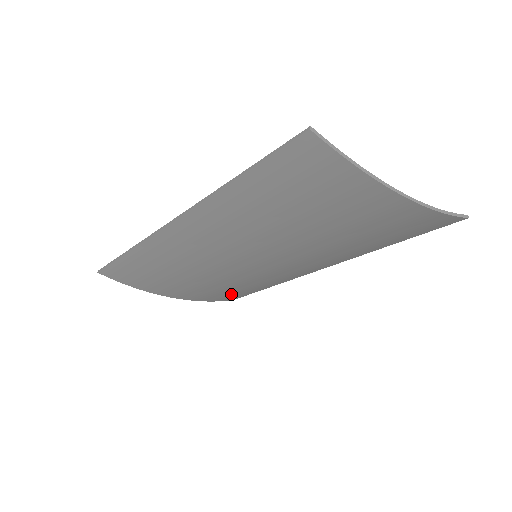
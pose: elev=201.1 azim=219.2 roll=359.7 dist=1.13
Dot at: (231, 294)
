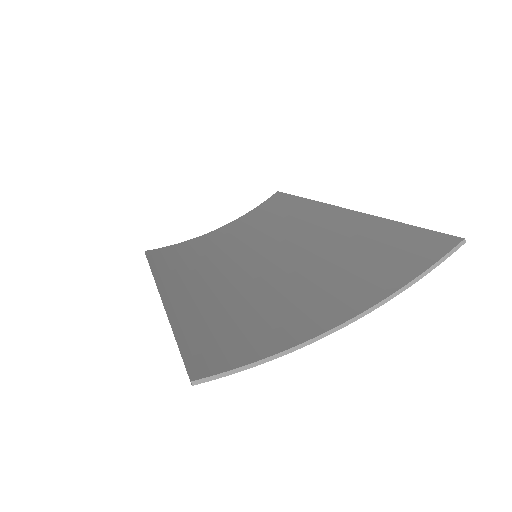
Dot at: occluded
